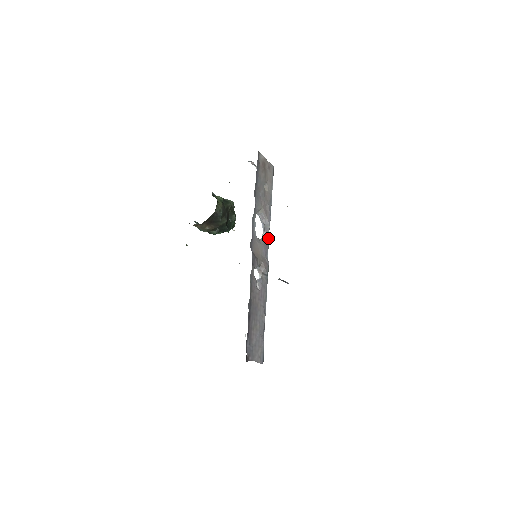
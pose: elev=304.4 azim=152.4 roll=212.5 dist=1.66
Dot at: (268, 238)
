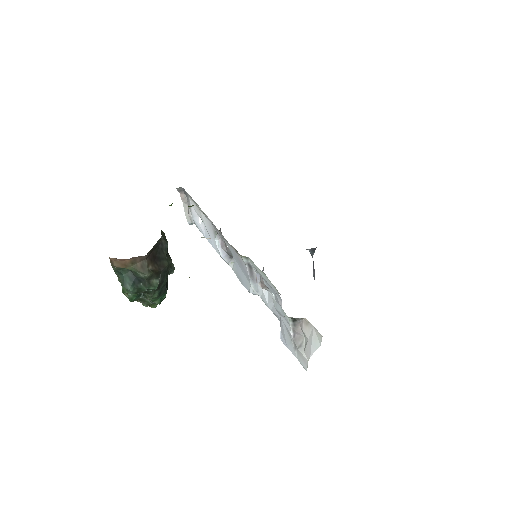
Dot at: occluded
